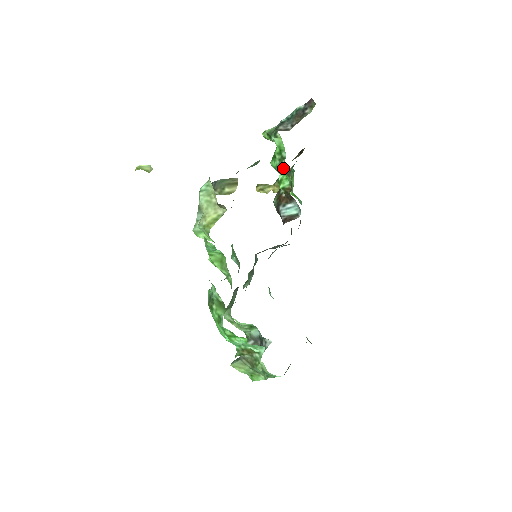
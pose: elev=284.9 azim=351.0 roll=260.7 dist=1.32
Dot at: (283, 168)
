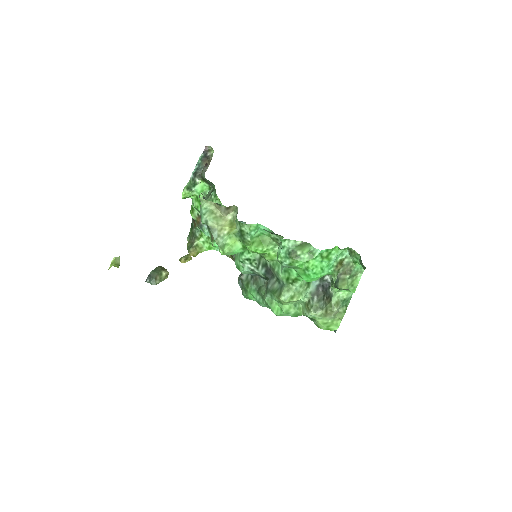
Dot at: (199, 221)
